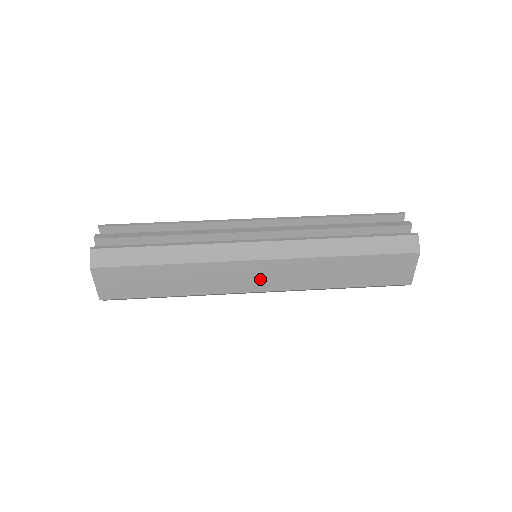
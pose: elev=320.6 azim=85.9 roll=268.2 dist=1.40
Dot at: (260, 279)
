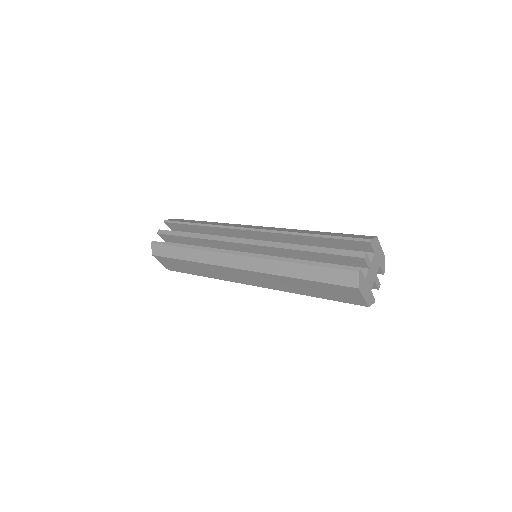
Dot at: (248, 279)
